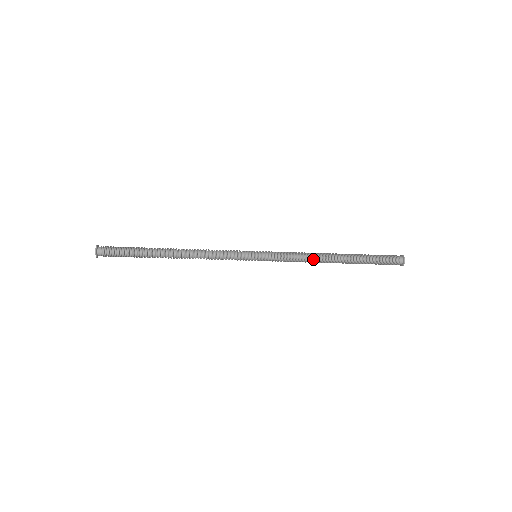
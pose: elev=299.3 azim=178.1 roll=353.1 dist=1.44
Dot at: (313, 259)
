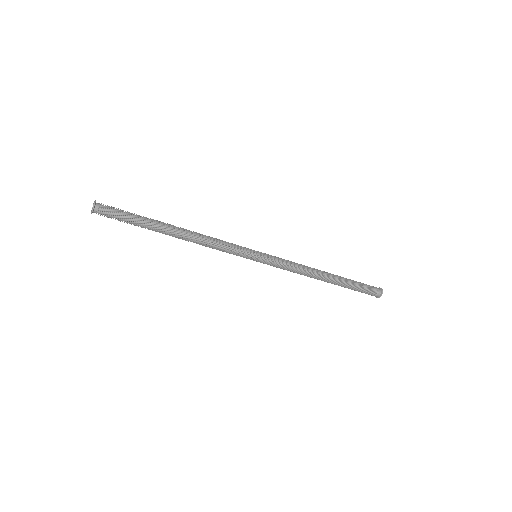
Dot at: (308, 269)
